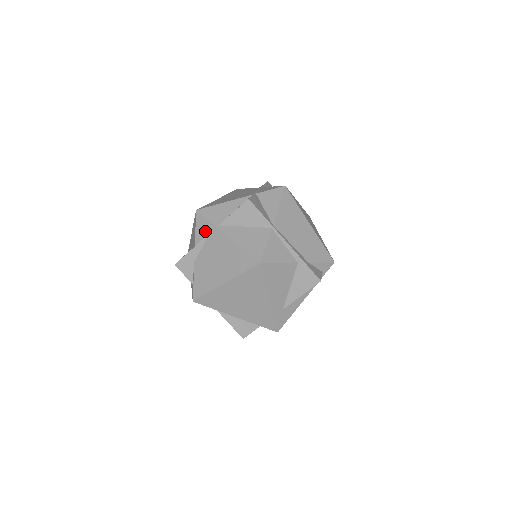
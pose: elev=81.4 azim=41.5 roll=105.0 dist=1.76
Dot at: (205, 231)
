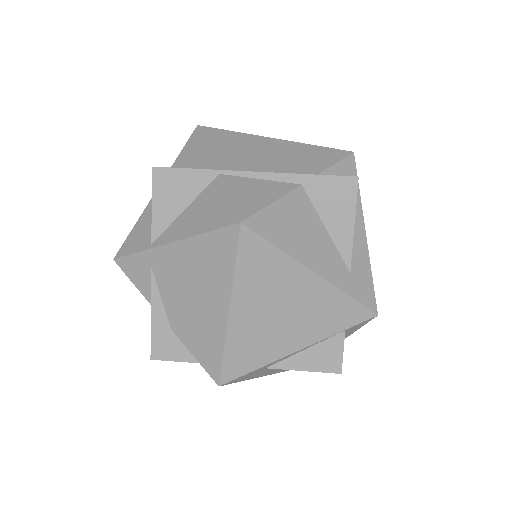
Dot at: (144, 272)
